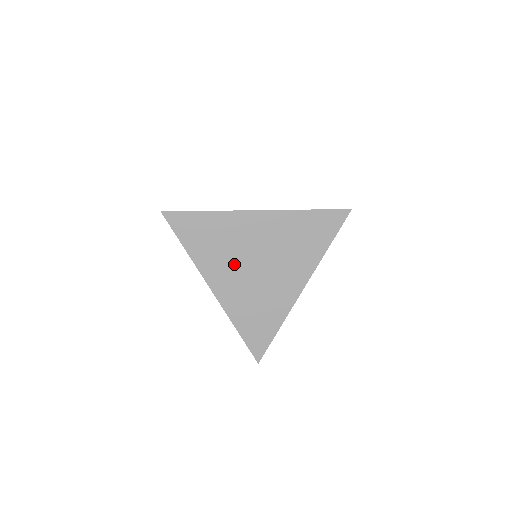
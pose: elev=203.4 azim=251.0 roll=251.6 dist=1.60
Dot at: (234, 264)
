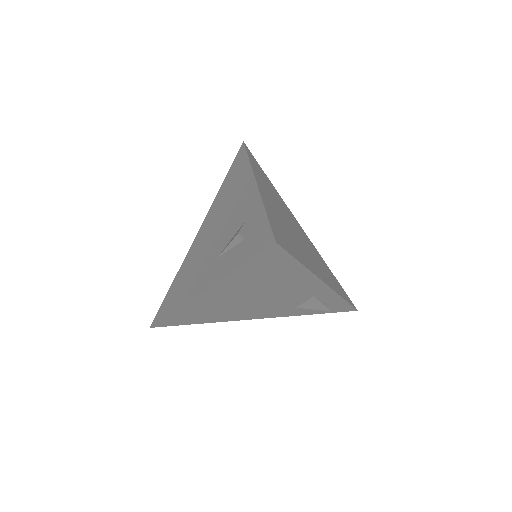
Dot at: (278, 205)
